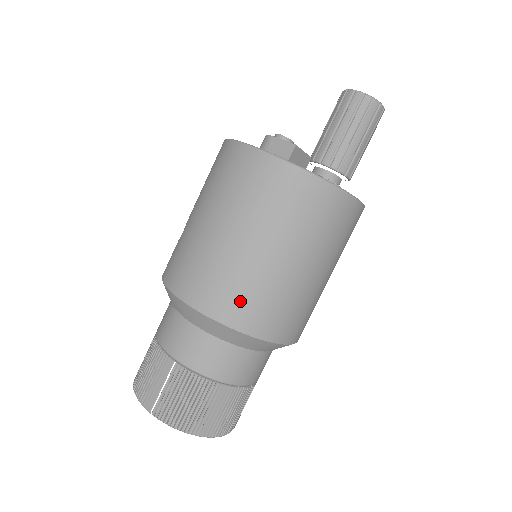
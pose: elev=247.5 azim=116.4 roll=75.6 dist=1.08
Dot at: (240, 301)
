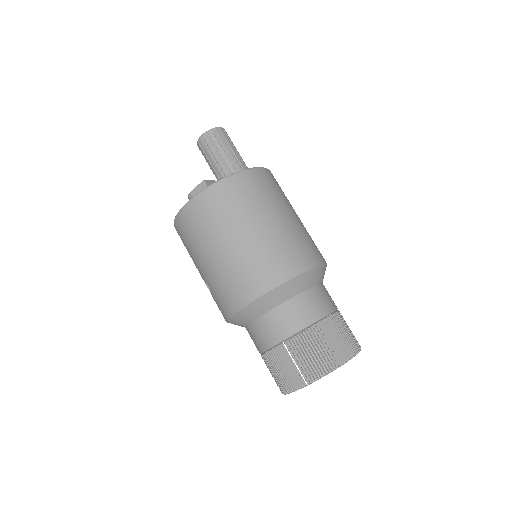
Dot at: (269, 267)
